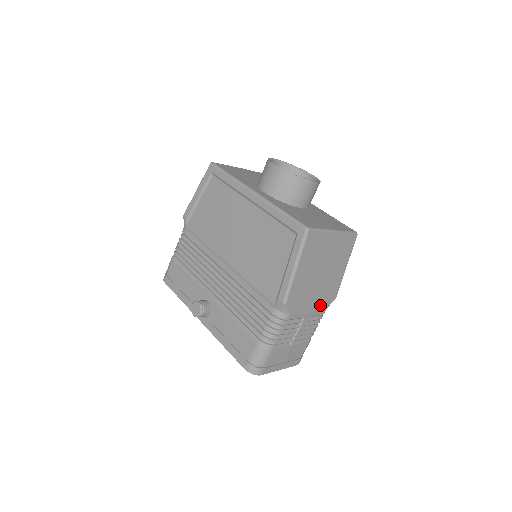
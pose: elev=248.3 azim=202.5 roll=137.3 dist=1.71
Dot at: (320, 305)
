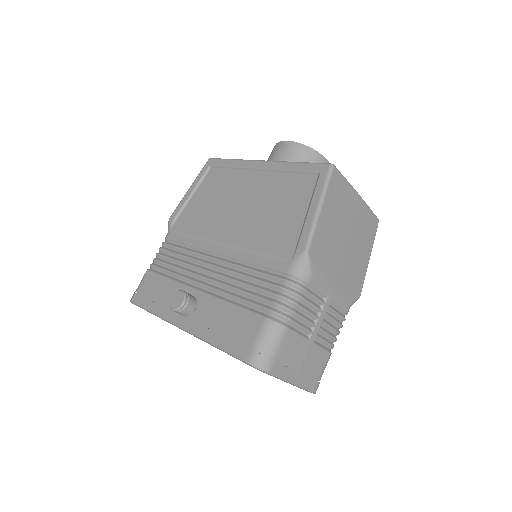
Dot at: (344, 291)
